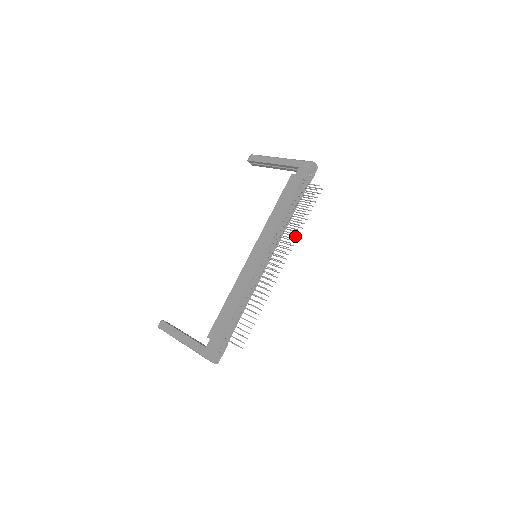
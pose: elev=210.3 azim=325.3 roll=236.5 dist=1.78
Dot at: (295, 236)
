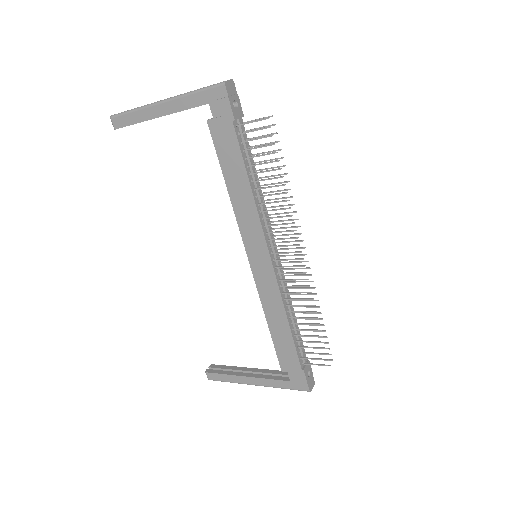
Dot at: occluded
